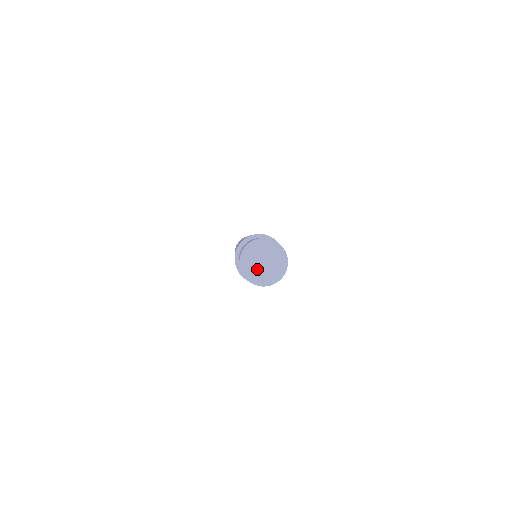
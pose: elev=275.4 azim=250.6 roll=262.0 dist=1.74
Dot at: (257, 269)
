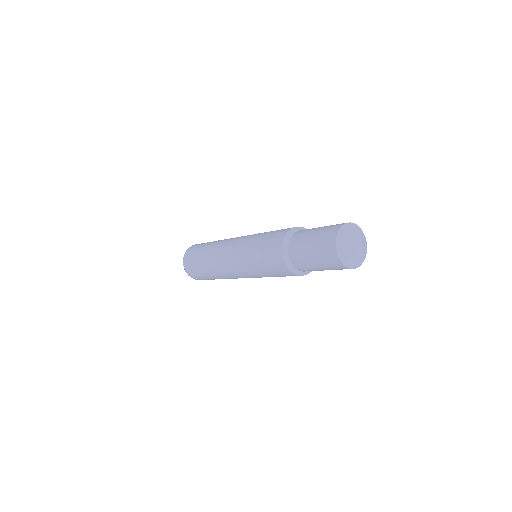
Dot at: (357, 254)
